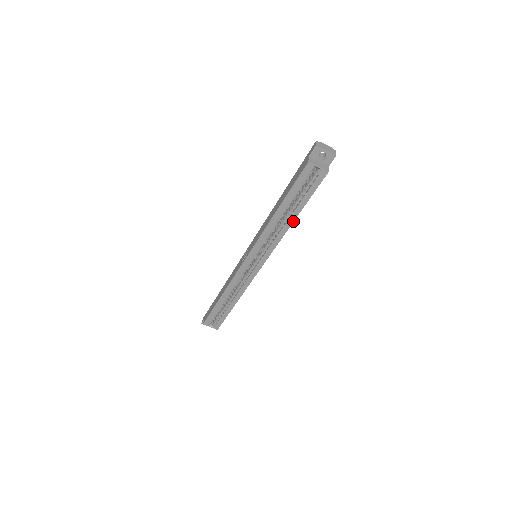
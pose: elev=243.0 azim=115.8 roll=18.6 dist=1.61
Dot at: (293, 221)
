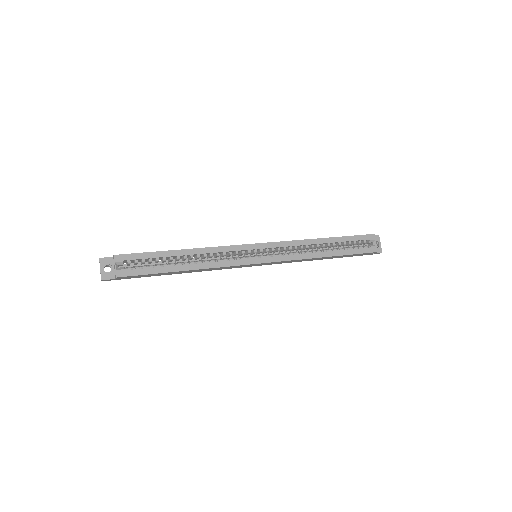
Dot at: (325, 256)
